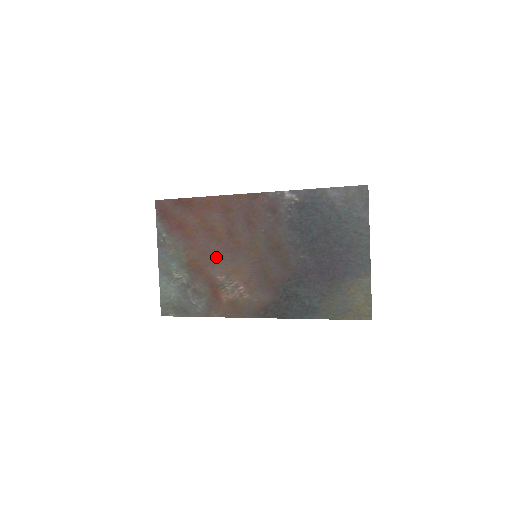
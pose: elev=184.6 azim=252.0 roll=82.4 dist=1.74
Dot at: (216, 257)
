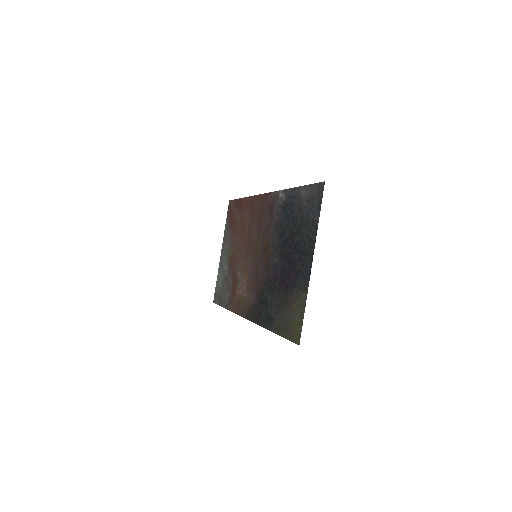
Dot at: (241, 254)
